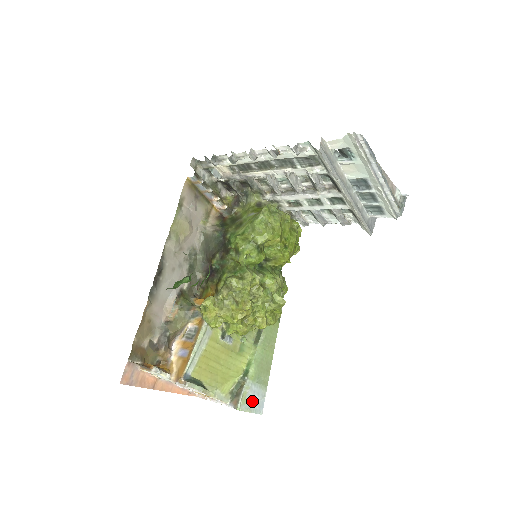
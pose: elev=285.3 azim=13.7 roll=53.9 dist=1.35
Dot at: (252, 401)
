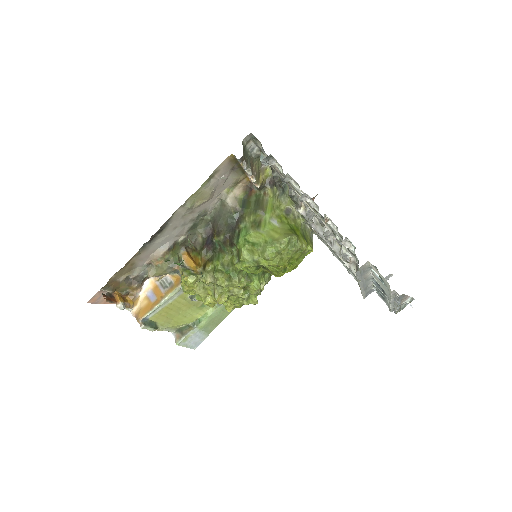
Dot at: (192, 341)
